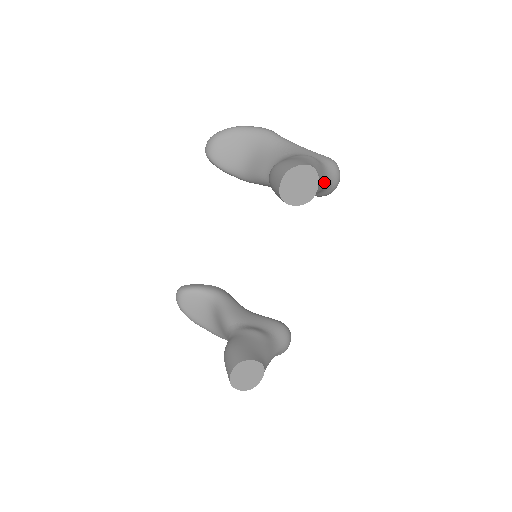
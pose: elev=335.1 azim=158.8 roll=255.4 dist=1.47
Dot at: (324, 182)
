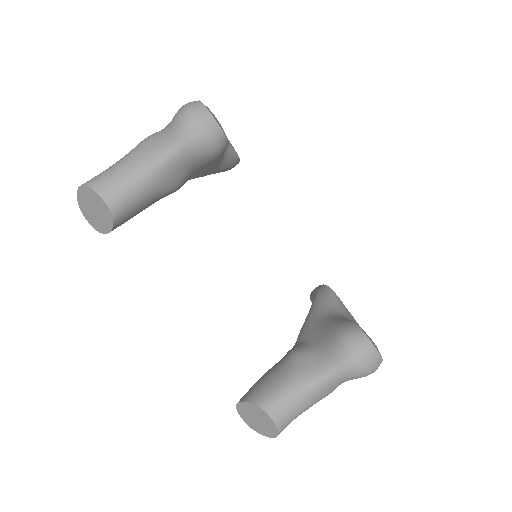
Dot at: (148, 165)
